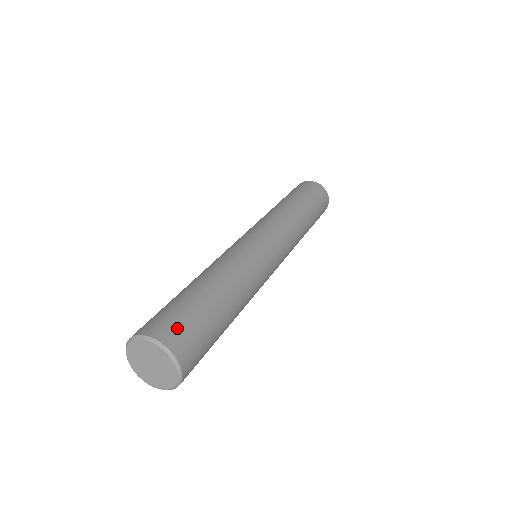
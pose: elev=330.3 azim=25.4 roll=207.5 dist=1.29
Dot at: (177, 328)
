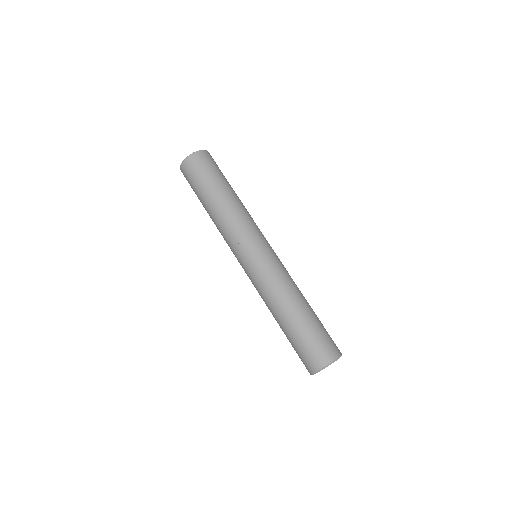
Dot at: (327, 347)
